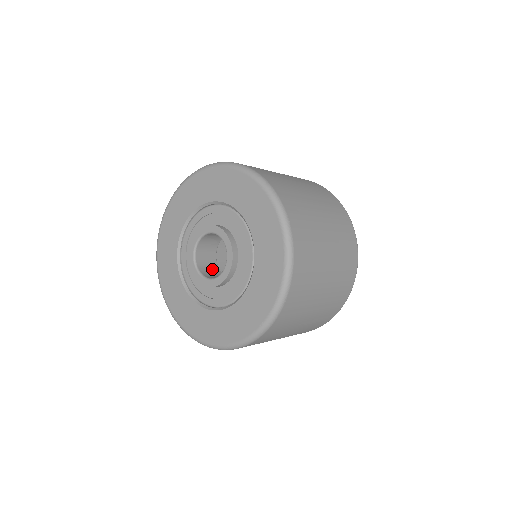
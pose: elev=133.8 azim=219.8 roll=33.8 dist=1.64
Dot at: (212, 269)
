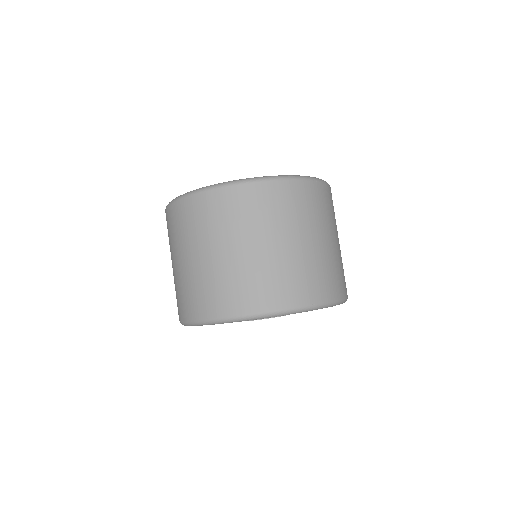
Dot at: occluded
